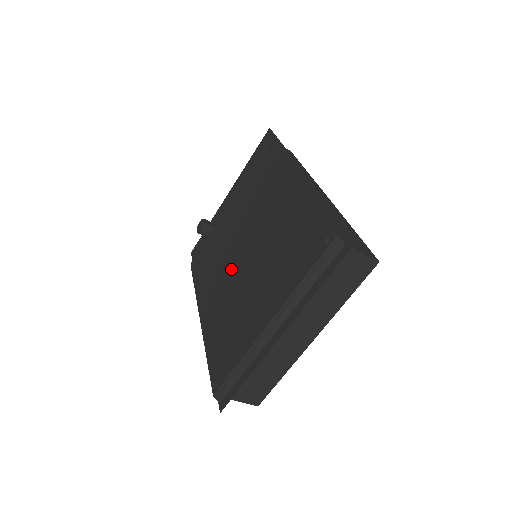
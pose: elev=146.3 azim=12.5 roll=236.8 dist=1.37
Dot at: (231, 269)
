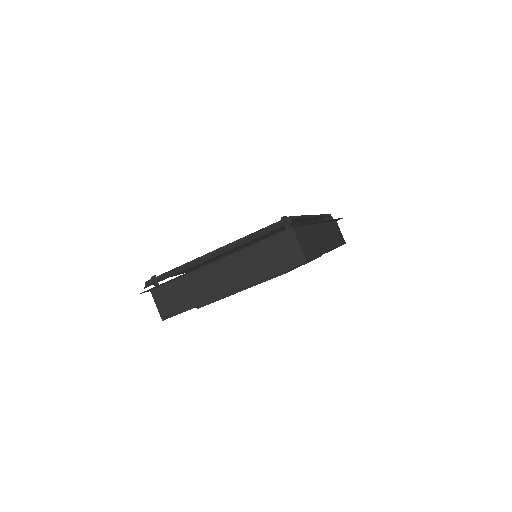
Dot at: occluded
